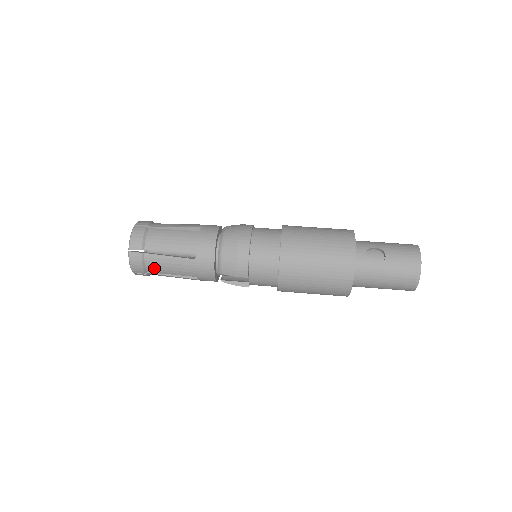
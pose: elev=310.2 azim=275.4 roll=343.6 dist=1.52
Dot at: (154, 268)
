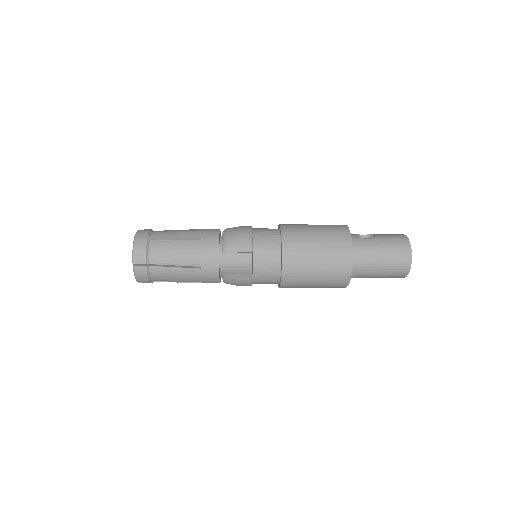
Dot at: (157, 254)
